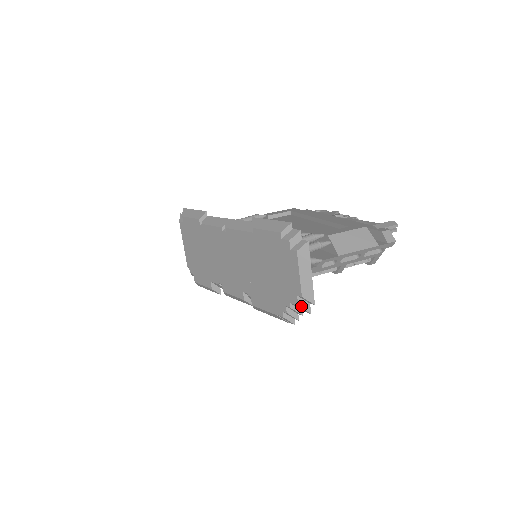
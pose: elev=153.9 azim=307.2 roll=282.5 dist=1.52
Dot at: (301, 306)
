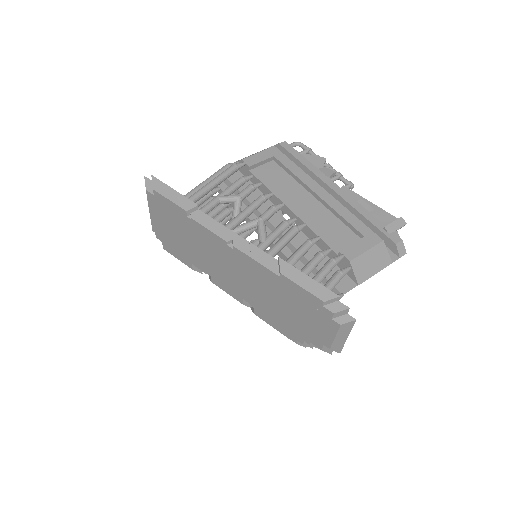
Dot at: (324, 350)
